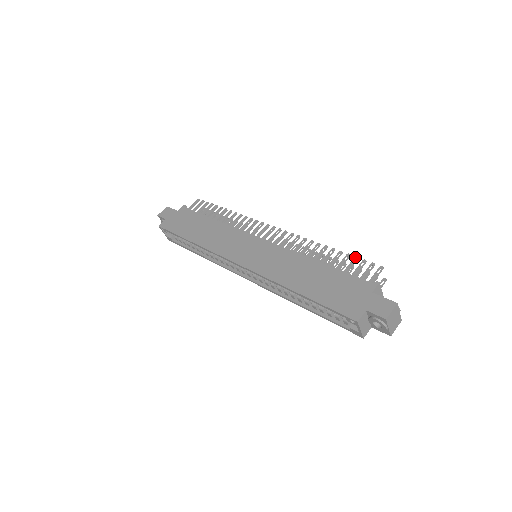
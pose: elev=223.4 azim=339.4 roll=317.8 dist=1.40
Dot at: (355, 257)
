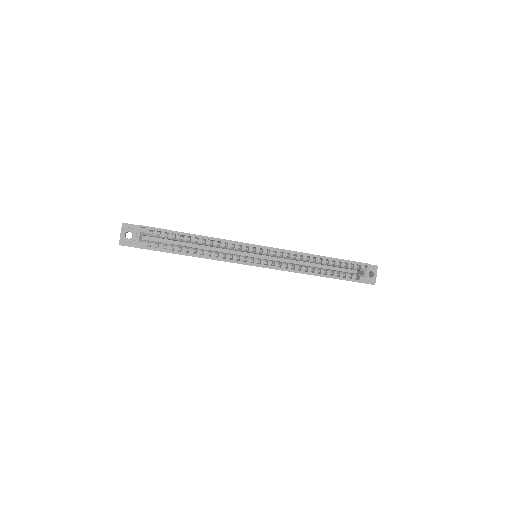
Dot at: occluded
